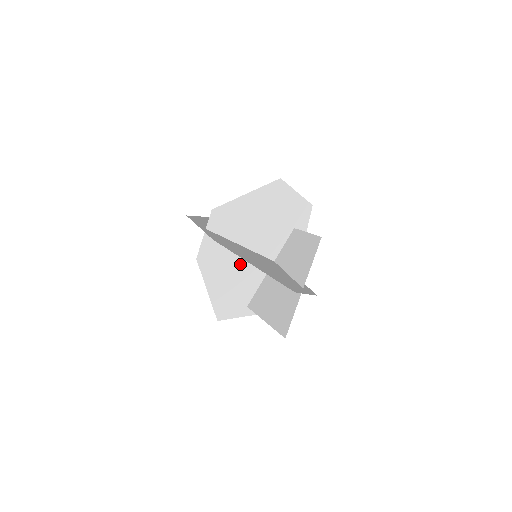
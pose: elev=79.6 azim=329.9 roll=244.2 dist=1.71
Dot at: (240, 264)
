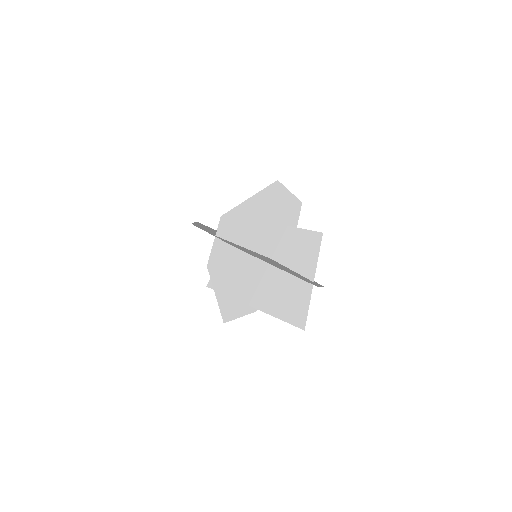
Dot at: (243, 266)
